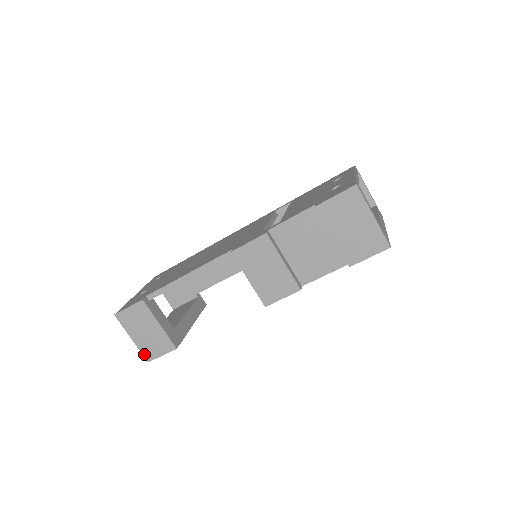
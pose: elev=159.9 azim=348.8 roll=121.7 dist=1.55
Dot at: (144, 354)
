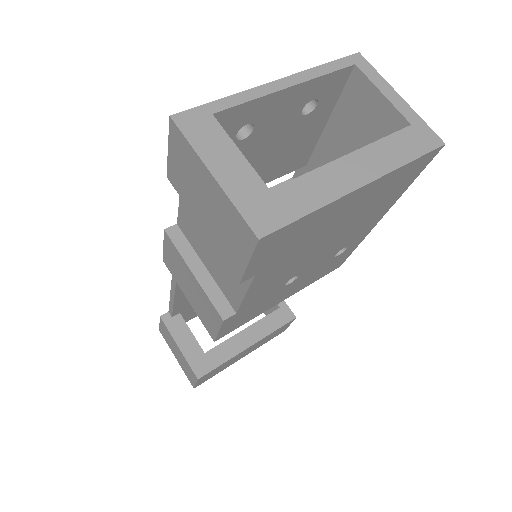
Dot at: (188, 378)
